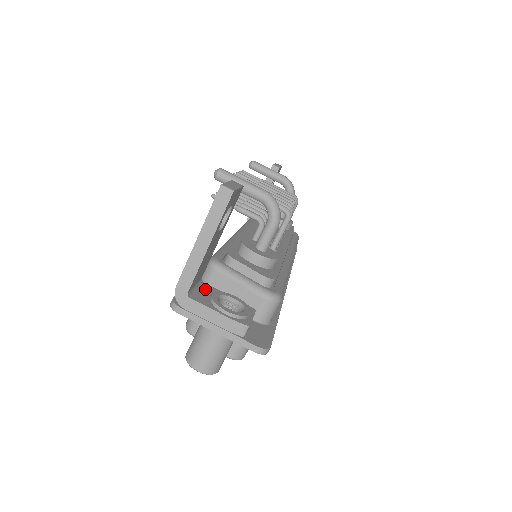
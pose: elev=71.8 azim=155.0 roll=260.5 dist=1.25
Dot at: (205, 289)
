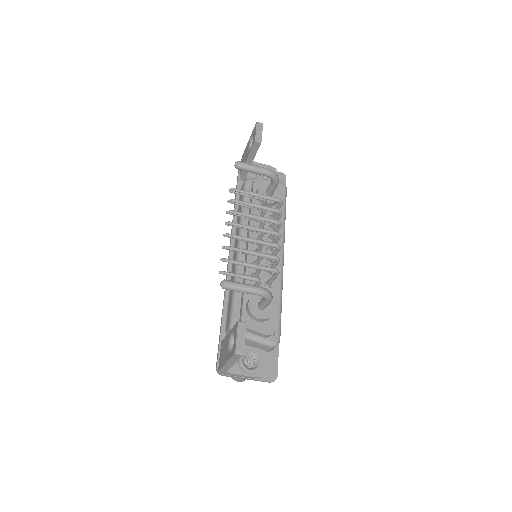
Dot at: occluded
